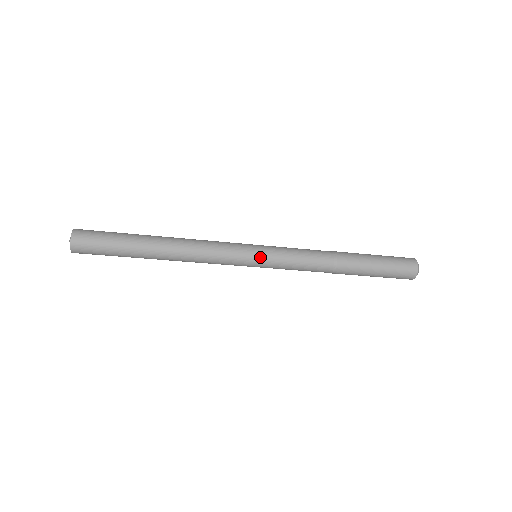
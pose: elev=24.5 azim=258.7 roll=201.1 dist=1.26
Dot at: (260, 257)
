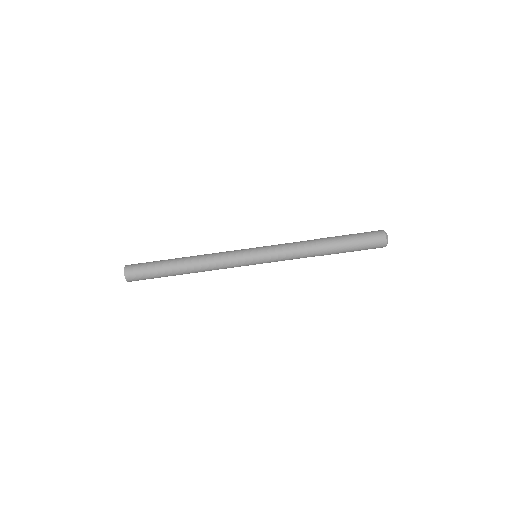
Dot at: occluded
